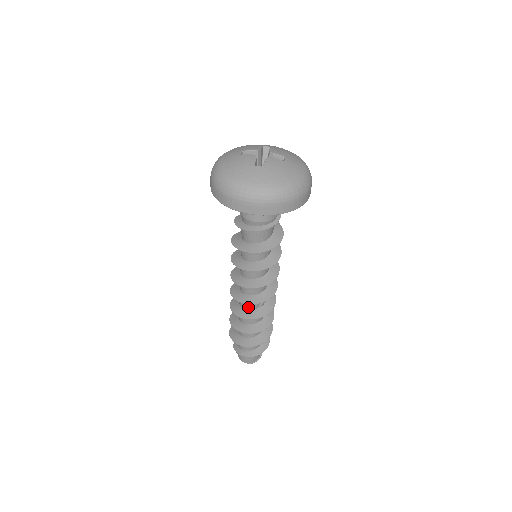
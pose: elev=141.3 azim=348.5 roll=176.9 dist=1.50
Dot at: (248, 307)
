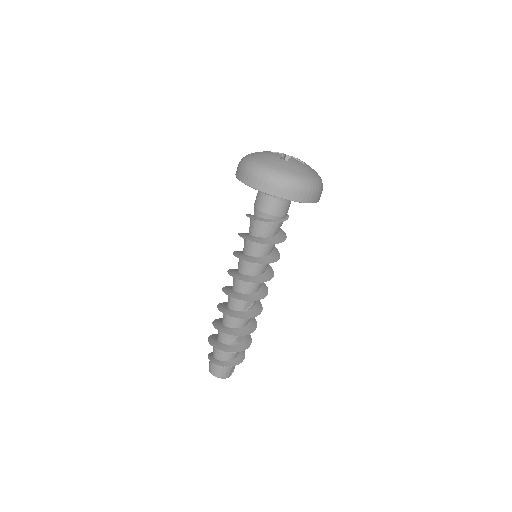
Dot at: (236, 307)
